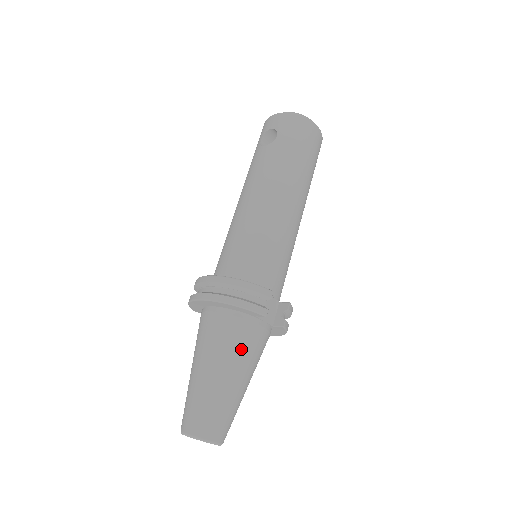
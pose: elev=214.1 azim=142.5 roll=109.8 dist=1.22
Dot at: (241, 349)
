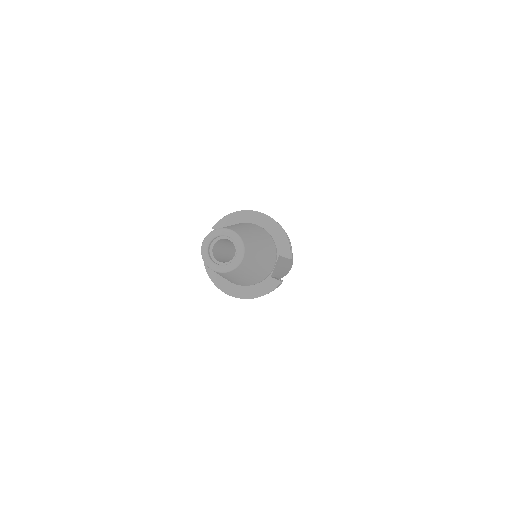
Dot at: (270, 252)
